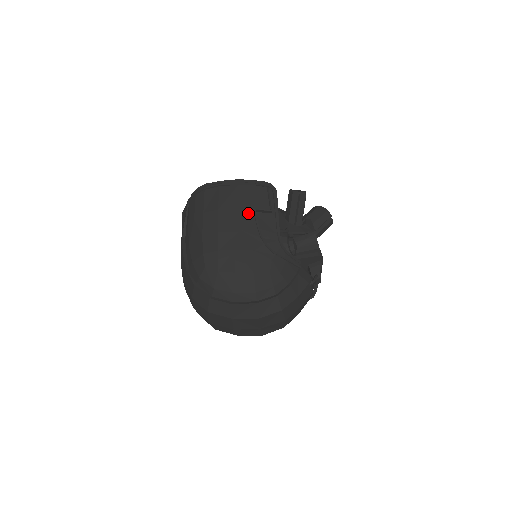
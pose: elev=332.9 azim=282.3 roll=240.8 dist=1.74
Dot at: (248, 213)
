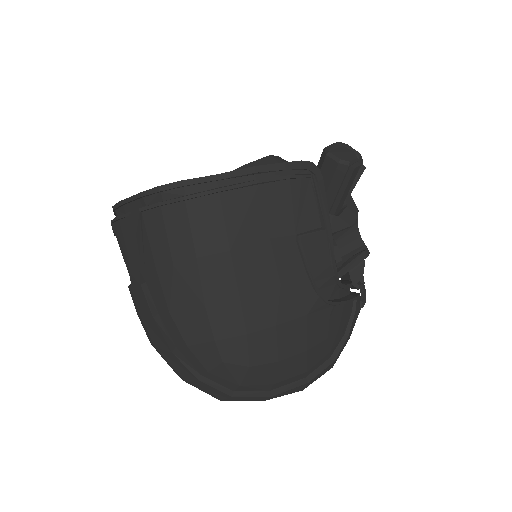
Dot at: (287, 246)
